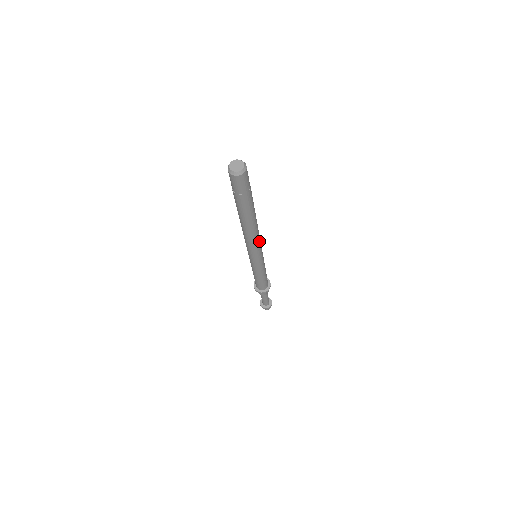
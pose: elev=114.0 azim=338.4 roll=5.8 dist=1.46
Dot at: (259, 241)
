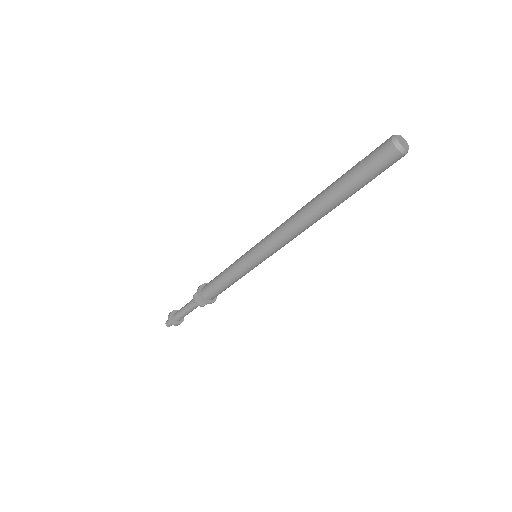
Dot at: (289, 241)
